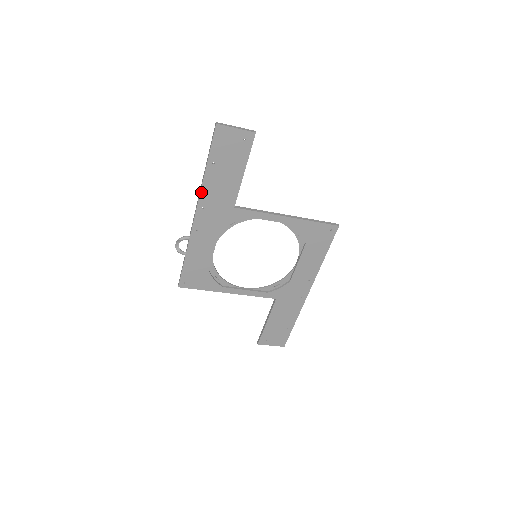
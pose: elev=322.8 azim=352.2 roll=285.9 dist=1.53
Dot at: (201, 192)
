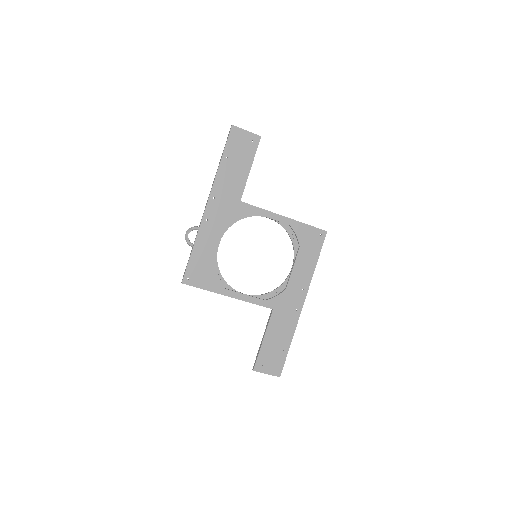
Dot at: (214, 182)
